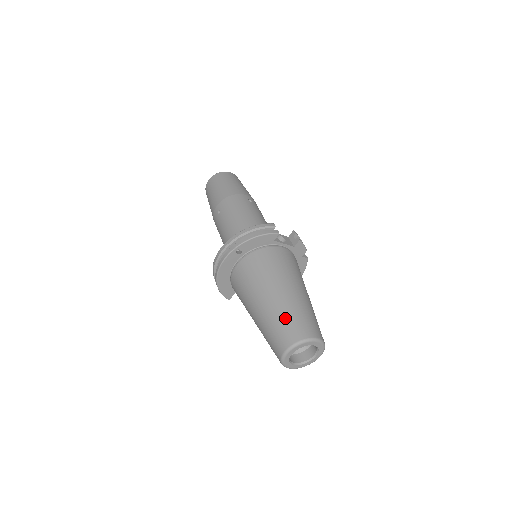
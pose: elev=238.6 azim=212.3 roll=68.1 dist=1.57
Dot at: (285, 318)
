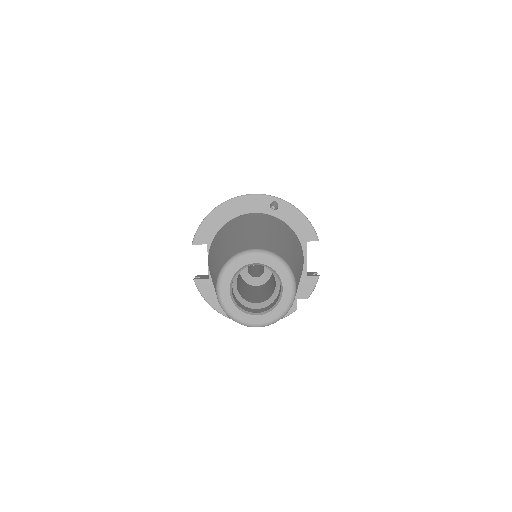
Dot at: (280, 245)
